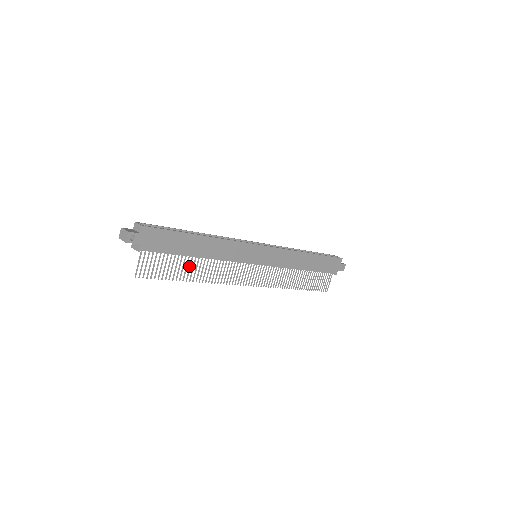
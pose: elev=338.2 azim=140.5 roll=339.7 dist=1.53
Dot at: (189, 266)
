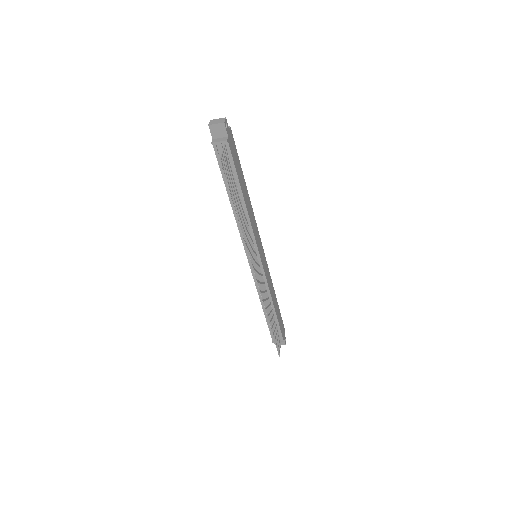
Dot at: occluded
